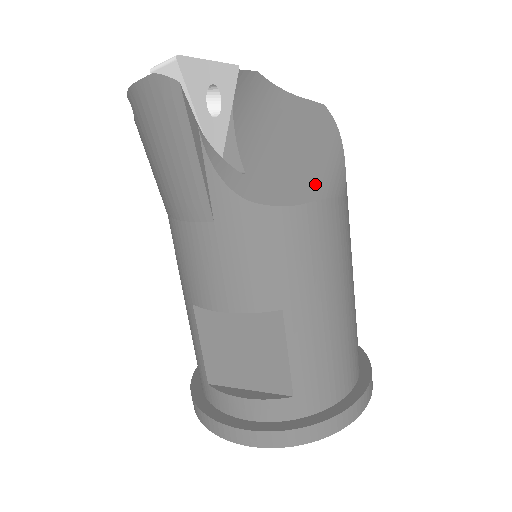
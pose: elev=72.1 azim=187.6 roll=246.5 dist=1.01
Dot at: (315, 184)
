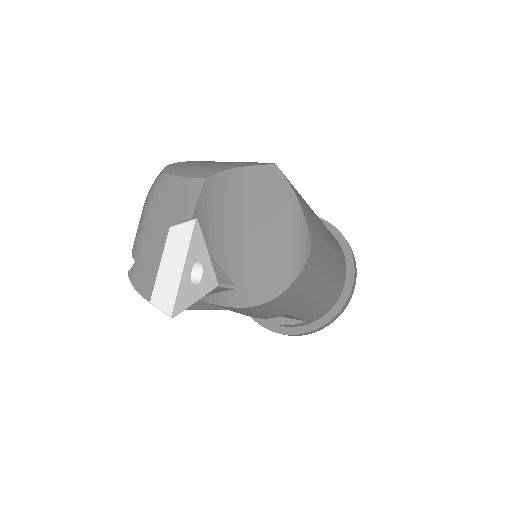
Dot at: (288, 269)
